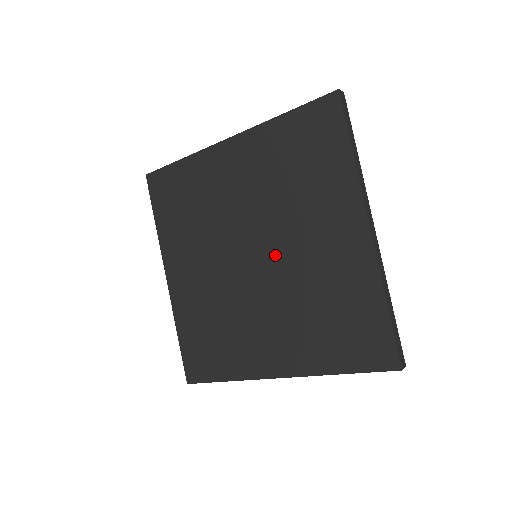
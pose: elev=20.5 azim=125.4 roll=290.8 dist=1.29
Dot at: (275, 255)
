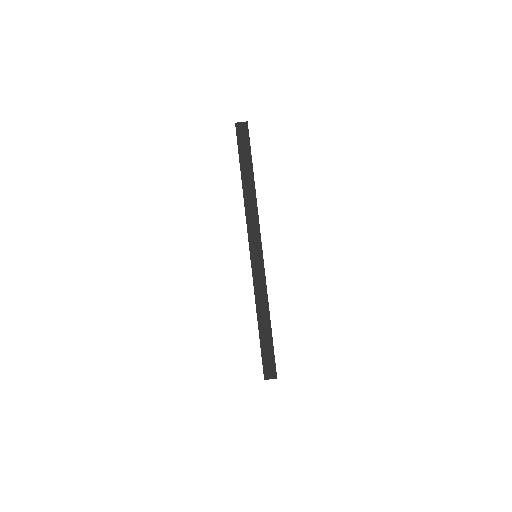
Dot at: occluded
